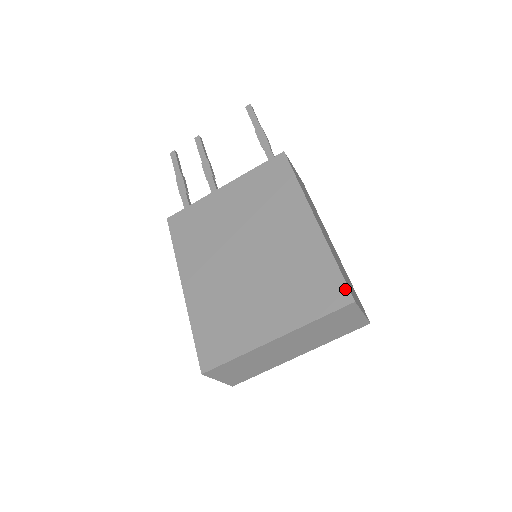
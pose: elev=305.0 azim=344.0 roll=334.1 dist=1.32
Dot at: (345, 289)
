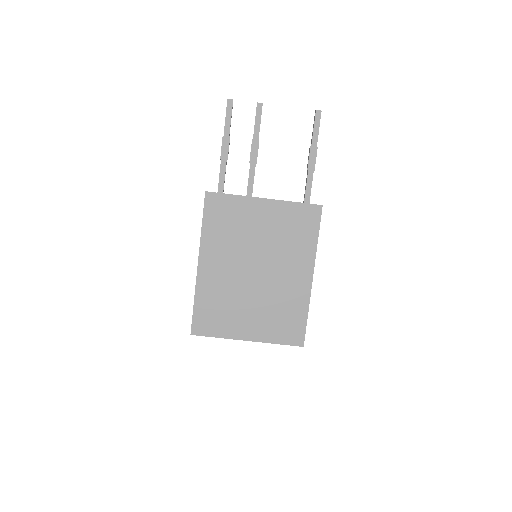
Dot at: (303, 337)
